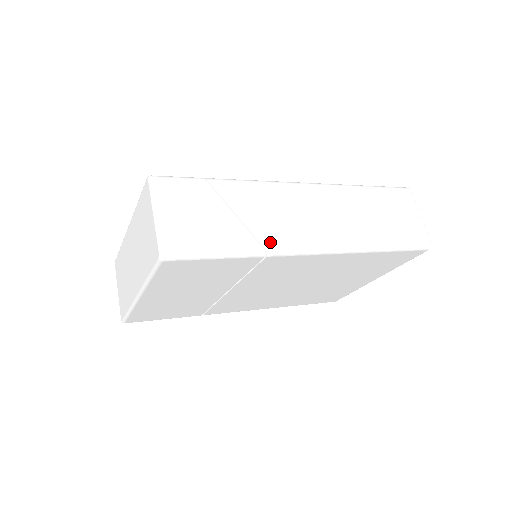
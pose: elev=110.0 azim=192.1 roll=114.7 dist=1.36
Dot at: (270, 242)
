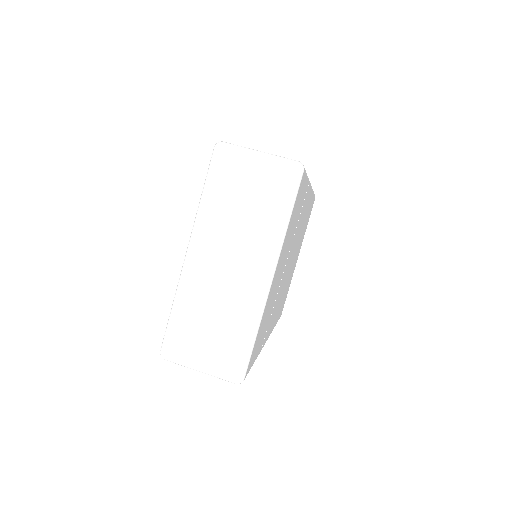
Dot at: occluded
